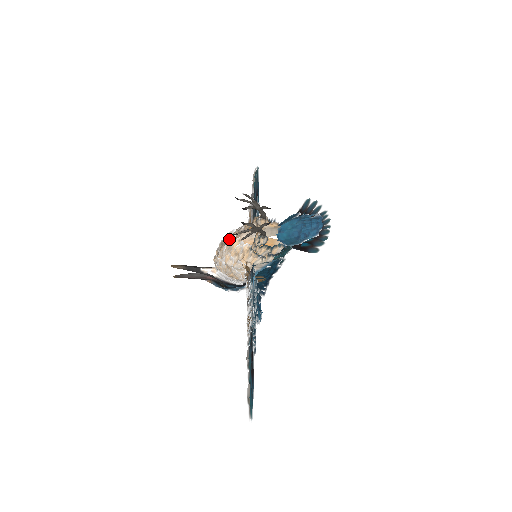
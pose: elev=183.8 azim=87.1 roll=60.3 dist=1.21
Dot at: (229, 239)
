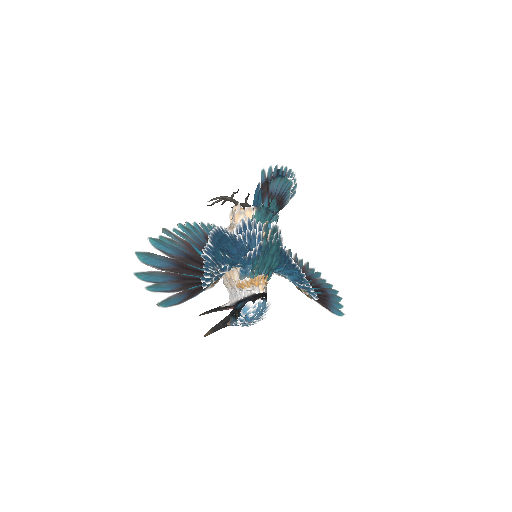
Dot at: occluded
